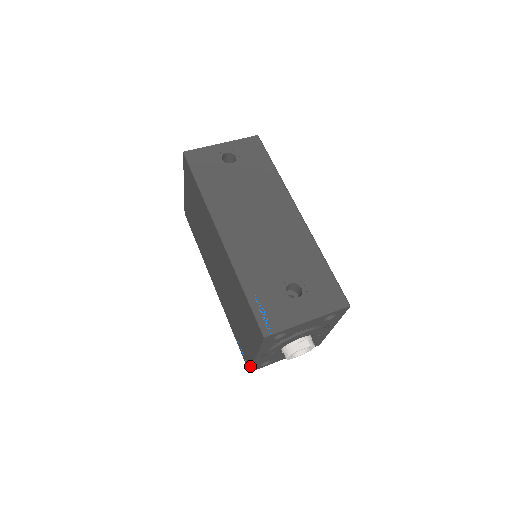
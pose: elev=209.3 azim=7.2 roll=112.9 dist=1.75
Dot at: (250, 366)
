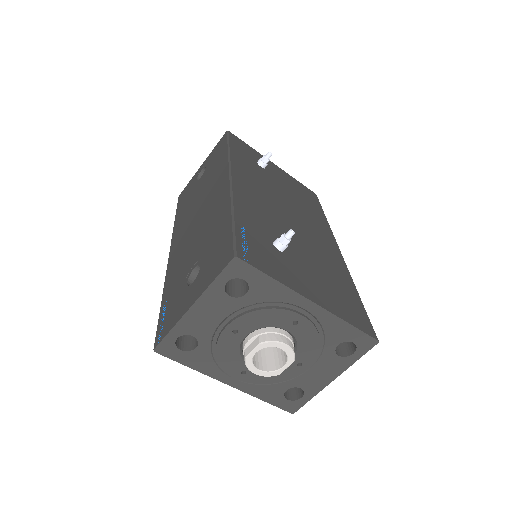
Dot at: (271, 402)
